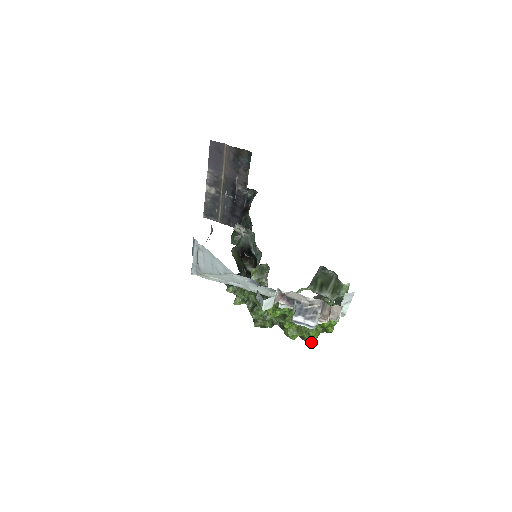
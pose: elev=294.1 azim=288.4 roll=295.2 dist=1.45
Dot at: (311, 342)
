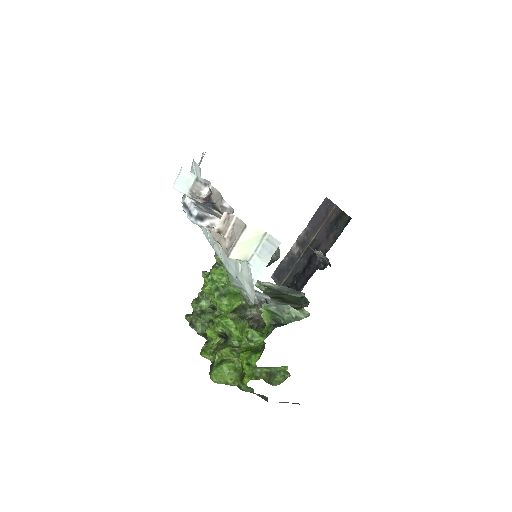
Dot at: (213, 371)
